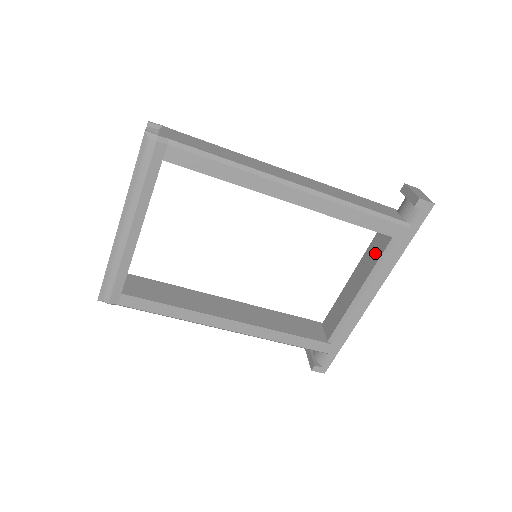
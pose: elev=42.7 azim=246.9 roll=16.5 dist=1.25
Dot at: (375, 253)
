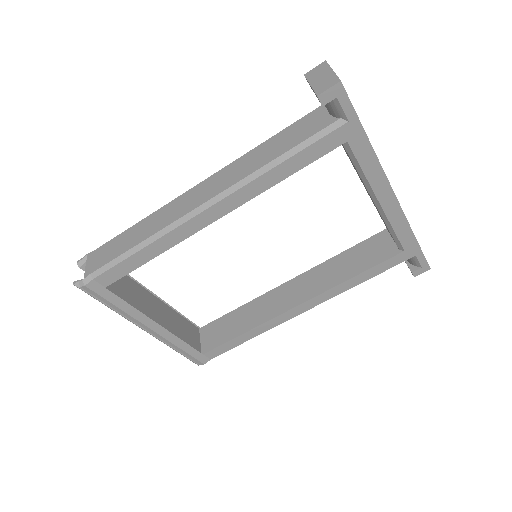
Dot at: occluded
